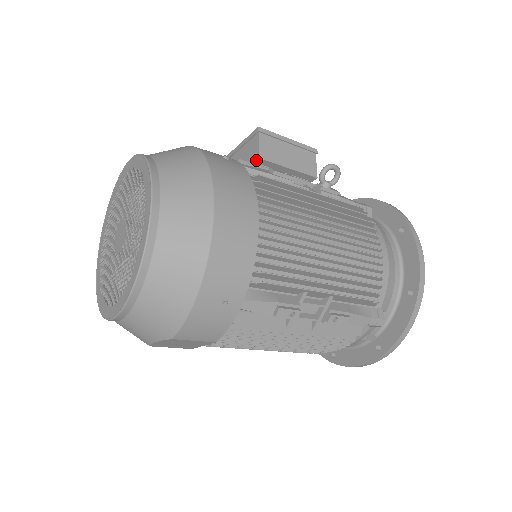
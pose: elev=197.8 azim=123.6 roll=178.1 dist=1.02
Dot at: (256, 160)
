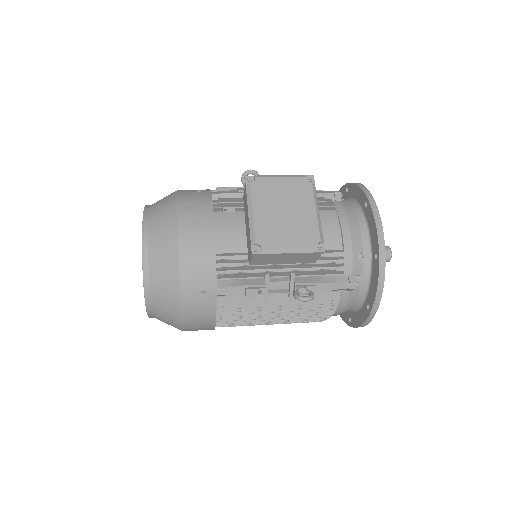
Dot at: occluded
